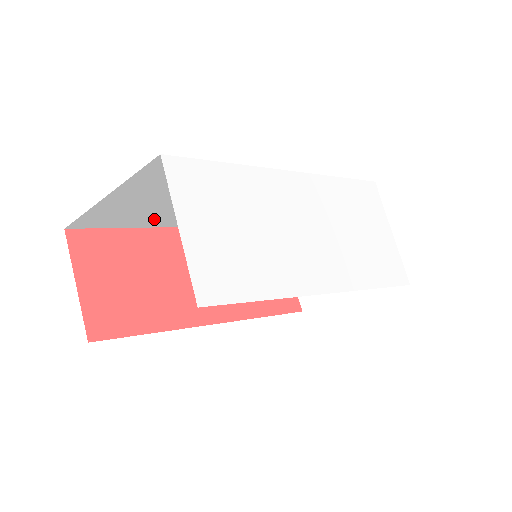
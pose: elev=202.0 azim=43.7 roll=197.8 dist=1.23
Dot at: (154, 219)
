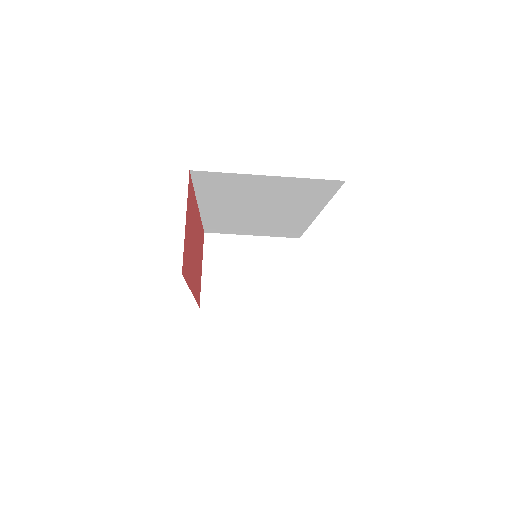
Dot at: (217, 195)
